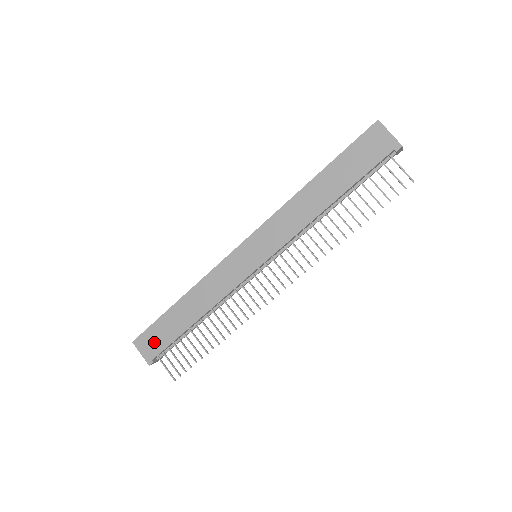
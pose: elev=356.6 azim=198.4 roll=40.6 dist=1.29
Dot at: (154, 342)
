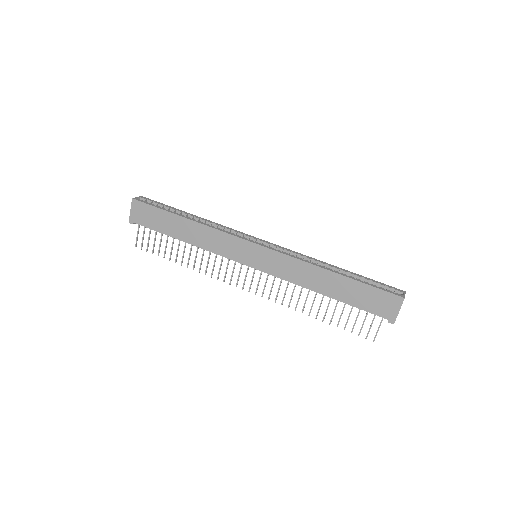
Dot at: (145, 216)
